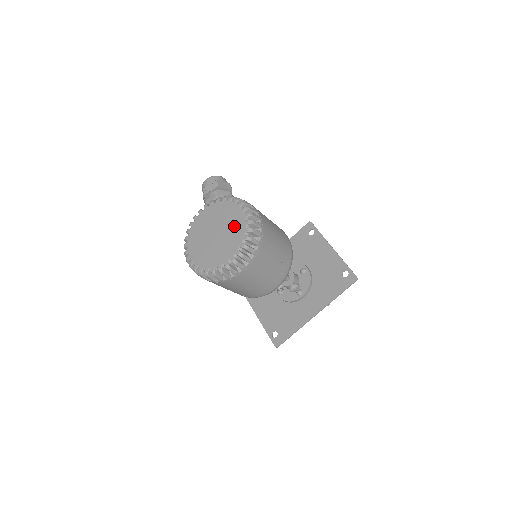
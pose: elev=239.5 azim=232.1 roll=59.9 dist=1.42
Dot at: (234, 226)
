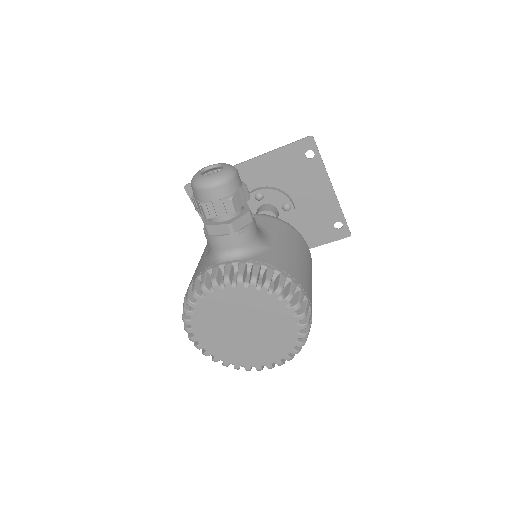
Dot at: (278, 333)
